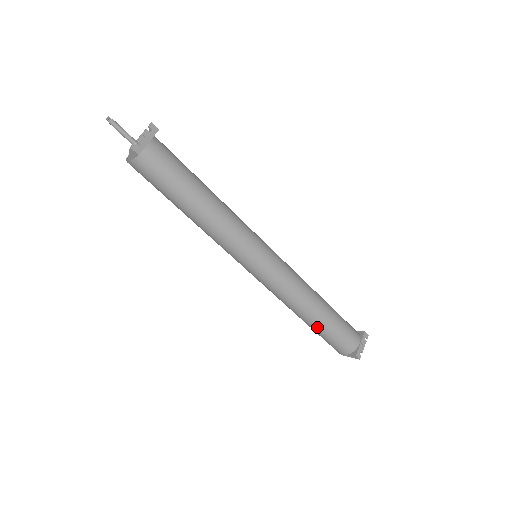
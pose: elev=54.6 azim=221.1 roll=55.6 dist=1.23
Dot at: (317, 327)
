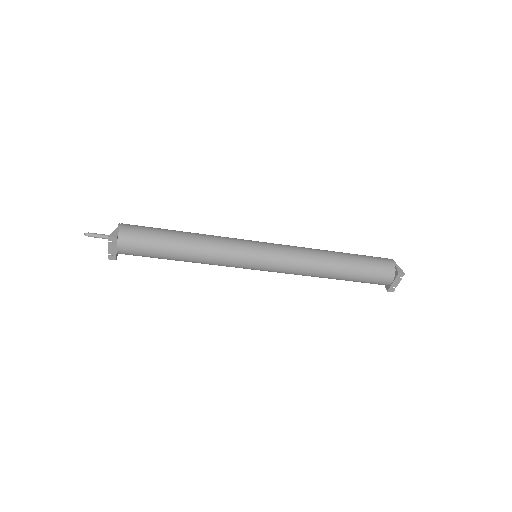
Dot at: occluded
